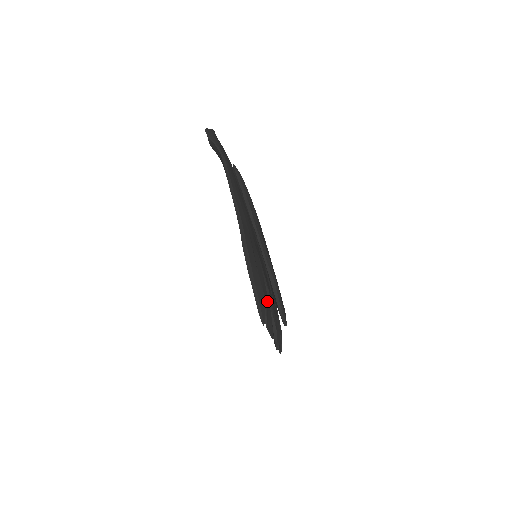
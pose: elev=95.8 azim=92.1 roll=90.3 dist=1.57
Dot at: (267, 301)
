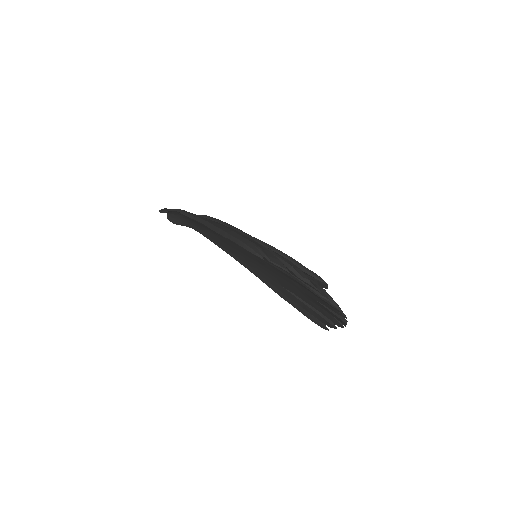
Dot at: (258, 245)
